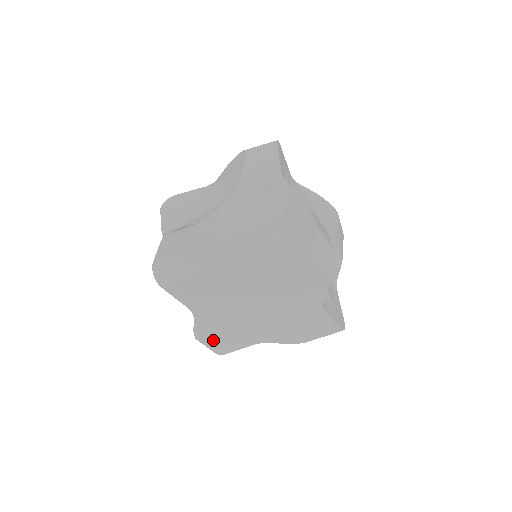
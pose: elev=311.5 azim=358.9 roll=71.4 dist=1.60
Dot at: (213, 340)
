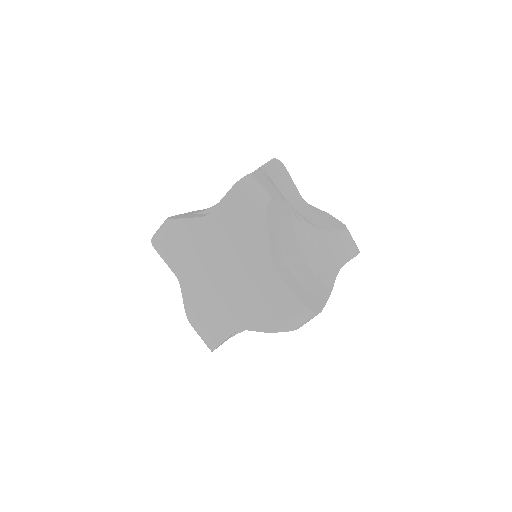
Dot at: (201, 324)
